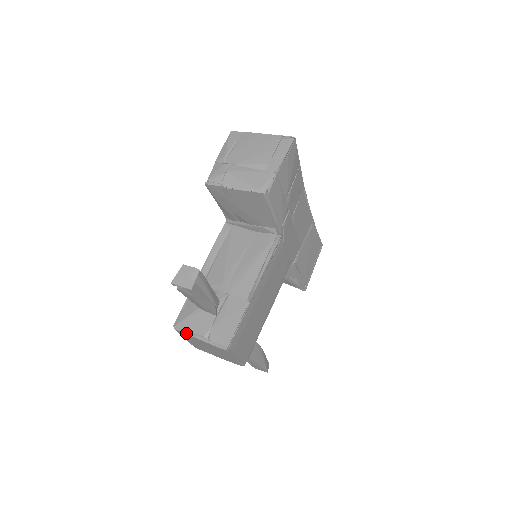
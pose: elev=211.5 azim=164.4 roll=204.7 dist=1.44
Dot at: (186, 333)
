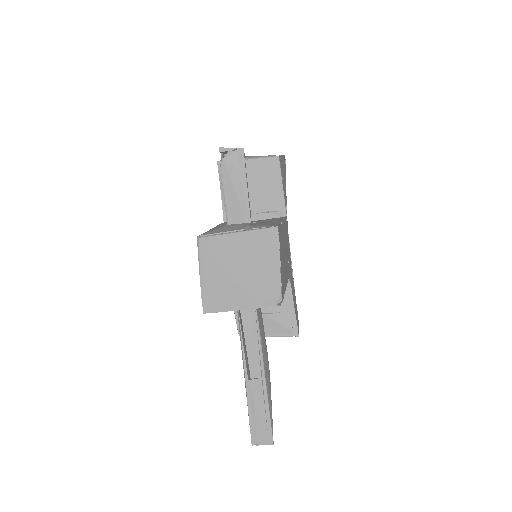
Dot at: (217, 234)
